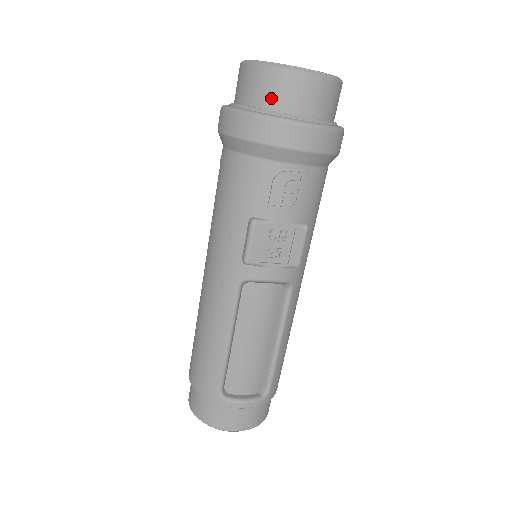
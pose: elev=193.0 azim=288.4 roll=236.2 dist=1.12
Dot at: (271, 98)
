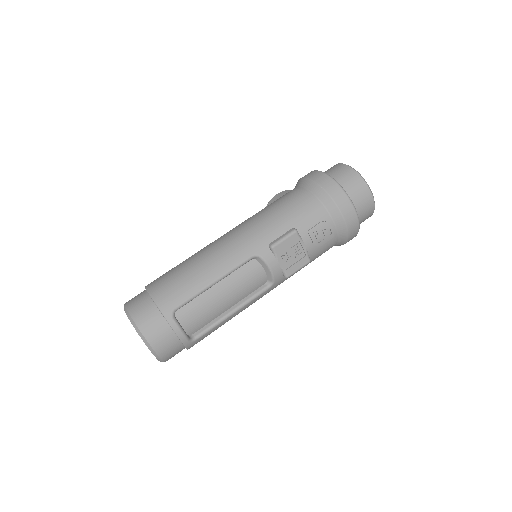
Dot at: (350, 188)
